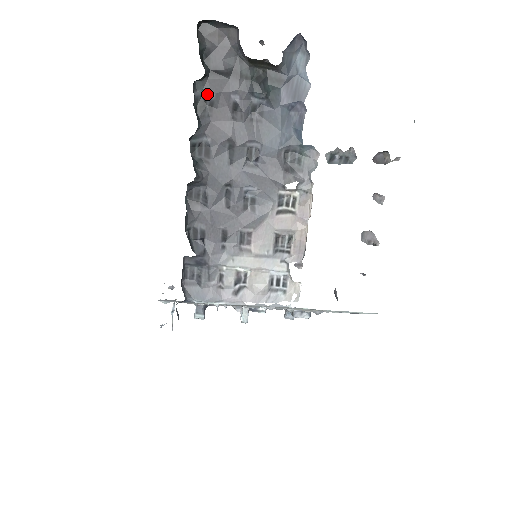
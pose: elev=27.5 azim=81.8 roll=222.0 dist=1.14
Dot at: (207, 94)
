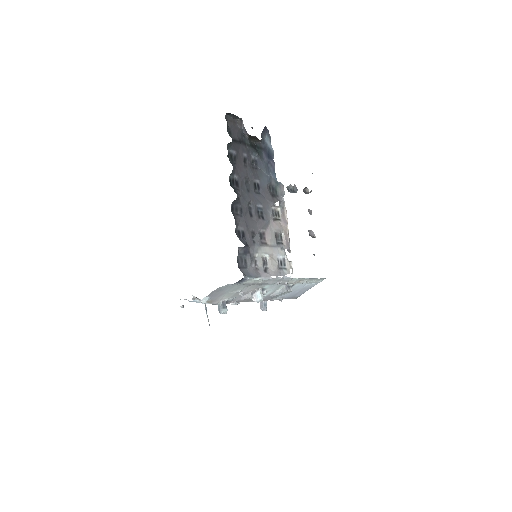
Dot at: (233, 151)
